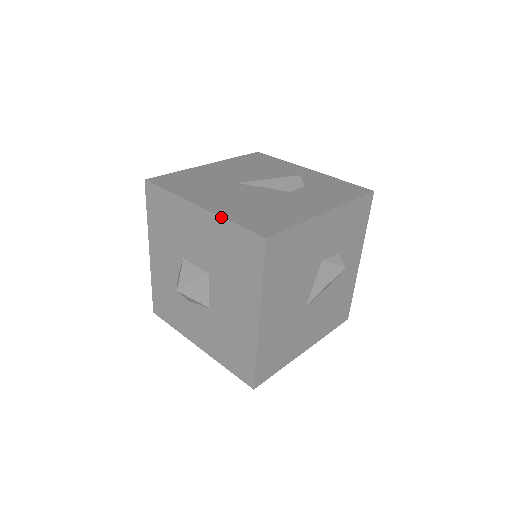
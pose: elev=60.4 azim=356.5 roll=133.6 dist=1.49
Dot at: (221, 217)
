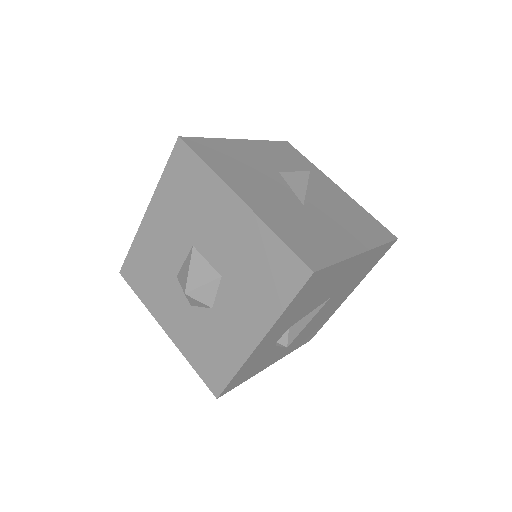
Dot at: (157, 186)
